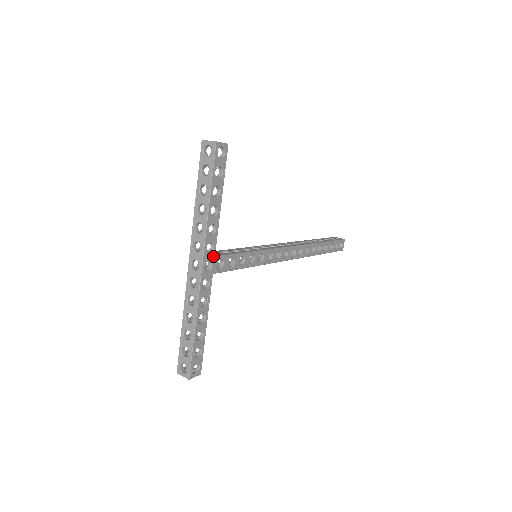
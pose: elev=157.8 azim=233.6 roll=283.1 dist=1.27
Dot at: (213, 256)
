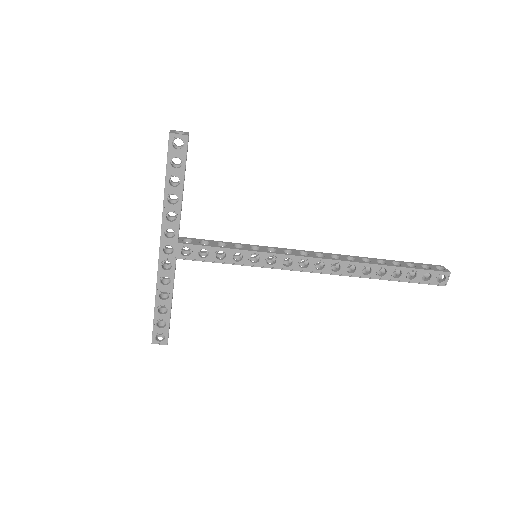
Dot at: (175, 242)
